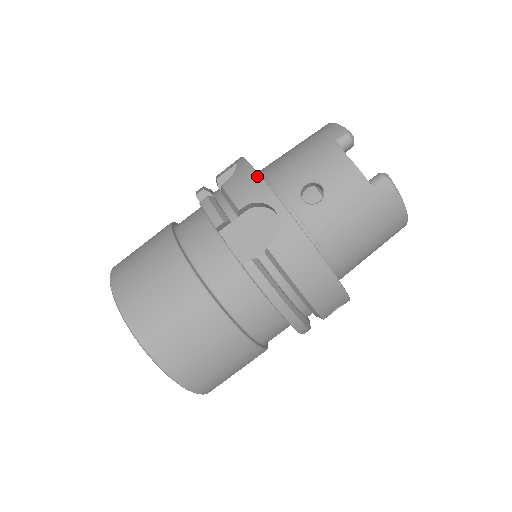
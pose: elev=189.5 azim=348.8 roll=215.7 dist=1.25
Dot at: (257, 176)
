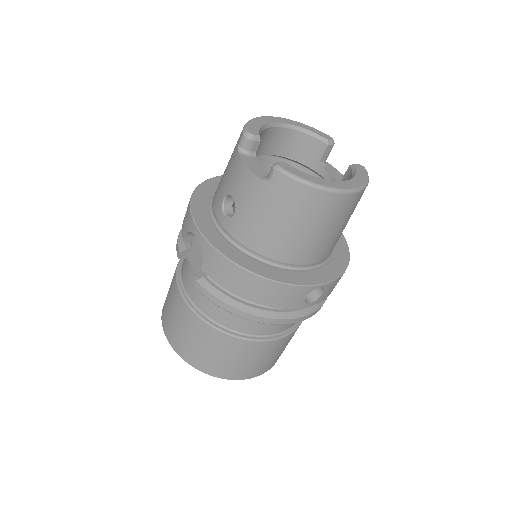
Dot at: (189, 207)
